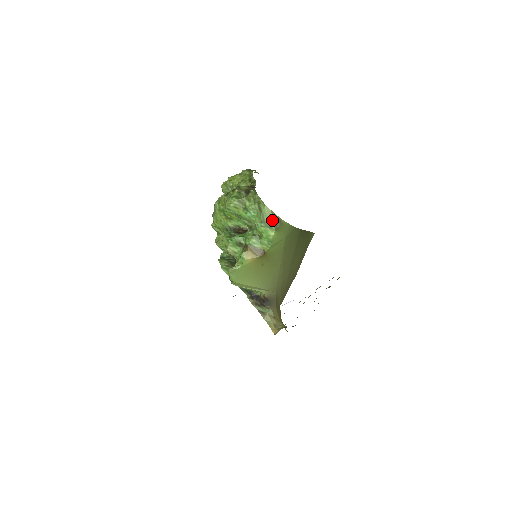
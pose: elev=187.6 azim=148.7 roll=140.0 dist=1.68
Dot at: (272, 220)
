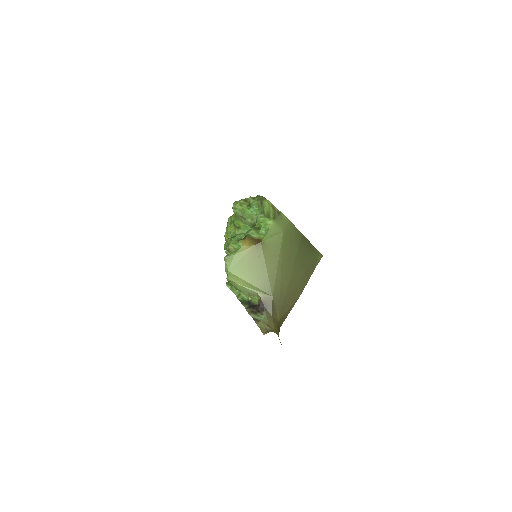
Dot at: (271, 211)
